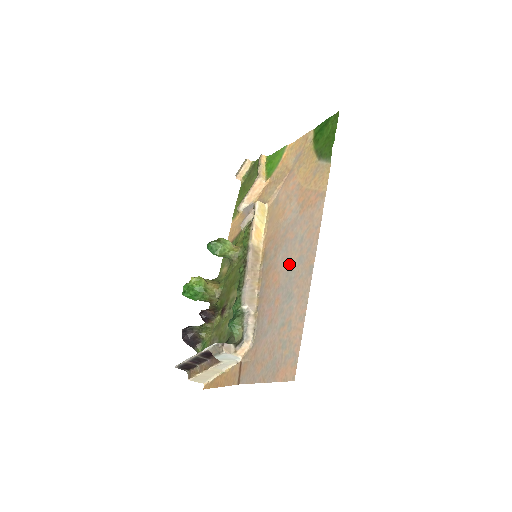
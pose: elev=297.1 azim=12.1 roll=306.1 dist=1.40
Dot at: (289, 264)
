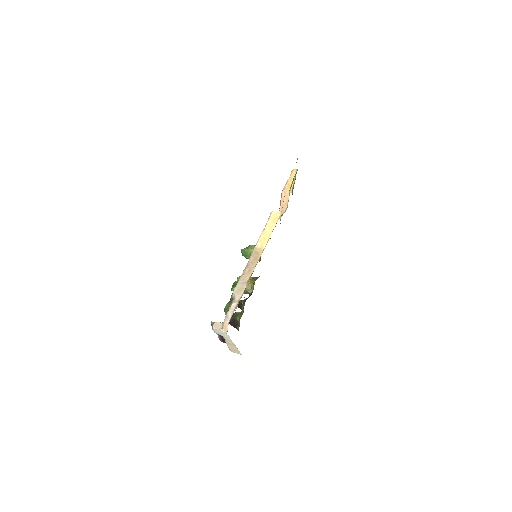
Dot at: occluded
